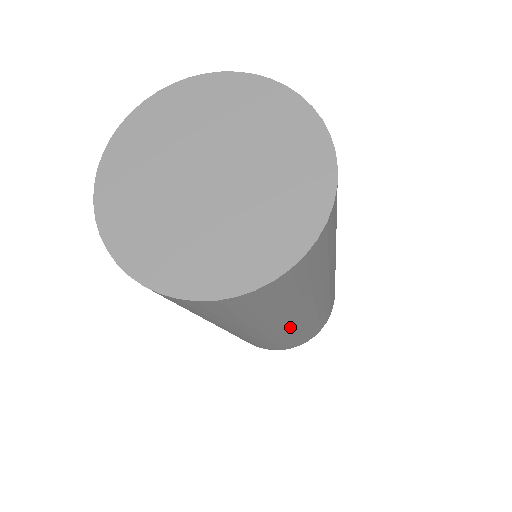
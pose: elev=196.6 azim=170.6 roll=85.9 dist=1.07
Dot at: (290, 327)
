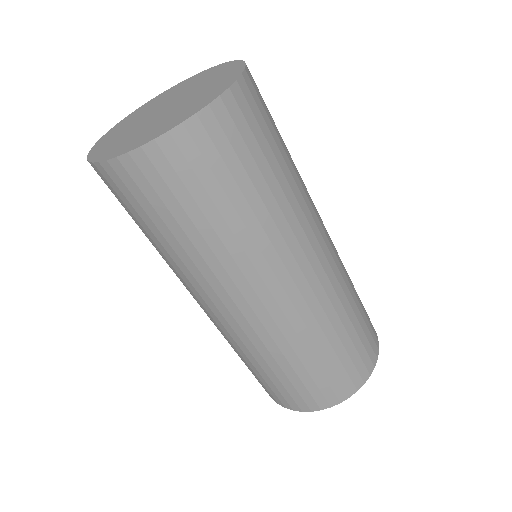
Dot at: (268, 303)
